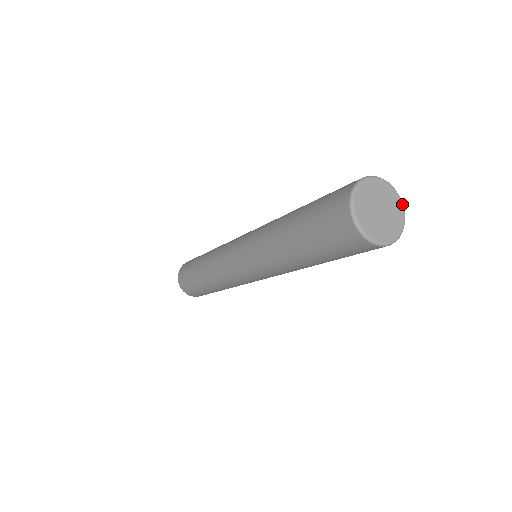
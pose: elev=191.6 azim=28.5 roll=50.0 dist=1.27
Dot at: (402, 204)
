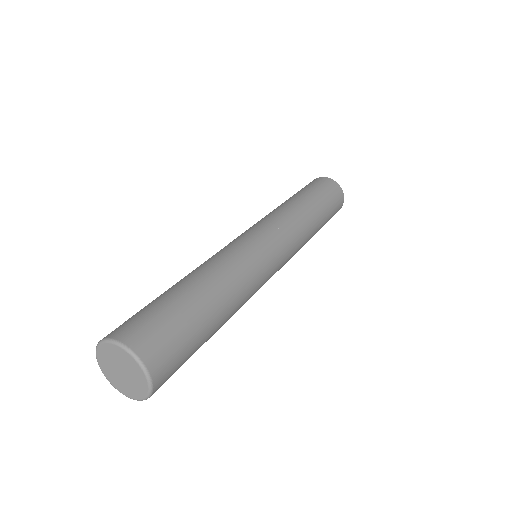
Dot at: (148, 390)
